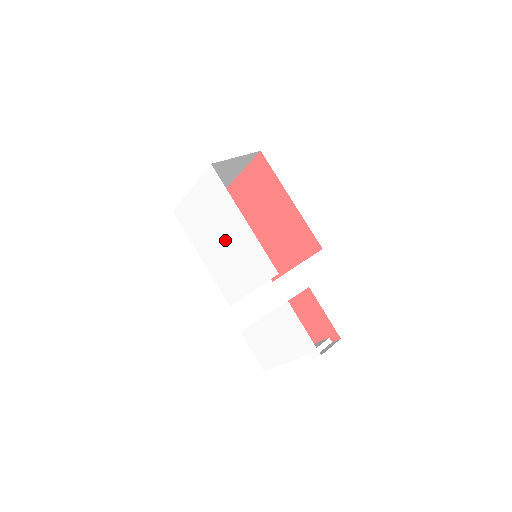
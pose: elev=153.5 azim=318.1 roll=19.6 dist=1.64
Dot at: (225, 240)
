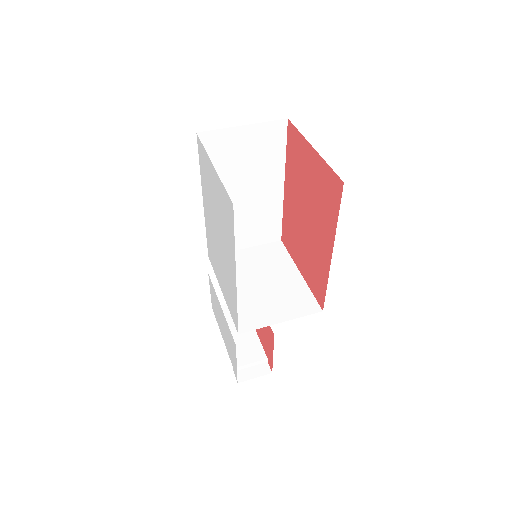
Dot at: (220, 244)
